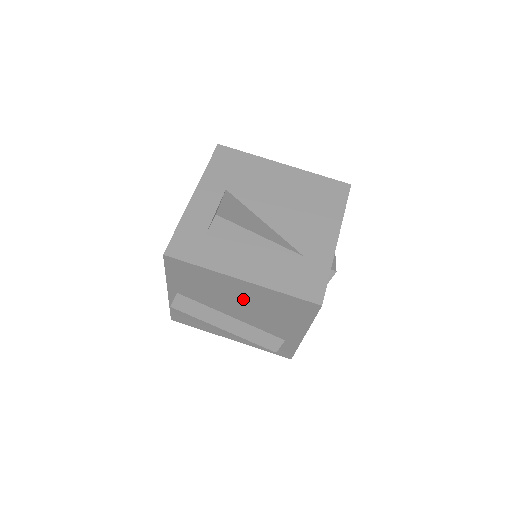
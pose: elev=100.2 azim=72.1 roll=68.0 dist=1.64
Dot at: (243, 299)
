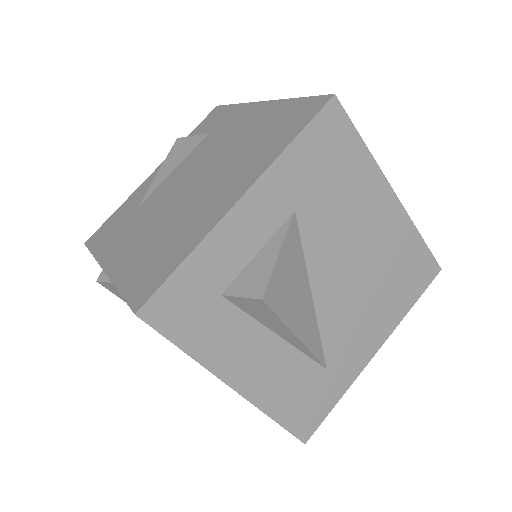
Dot at: occluded
